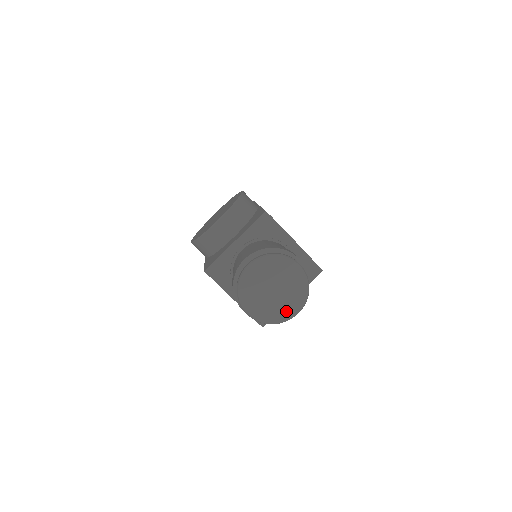
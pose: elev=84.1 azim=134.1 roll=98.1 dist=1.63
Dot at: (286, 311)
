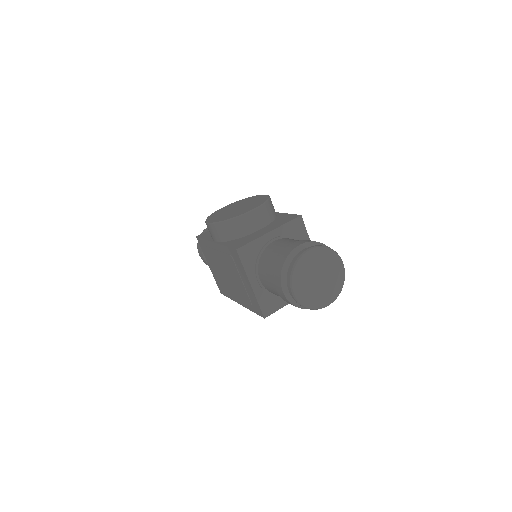
Dot at: (322, 300)
